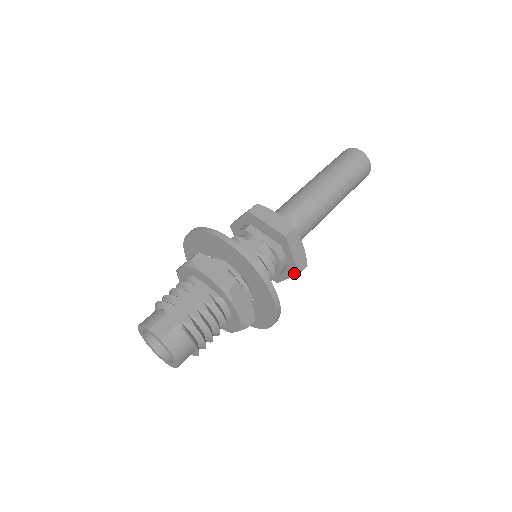
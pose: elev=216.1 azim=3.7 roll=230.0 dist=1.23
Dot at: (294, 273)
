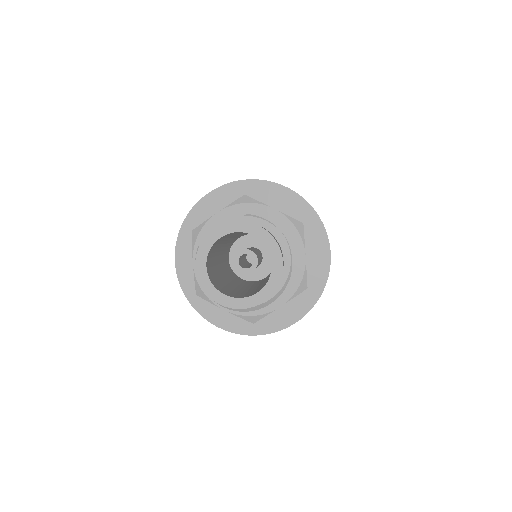
Dot at: occluded
